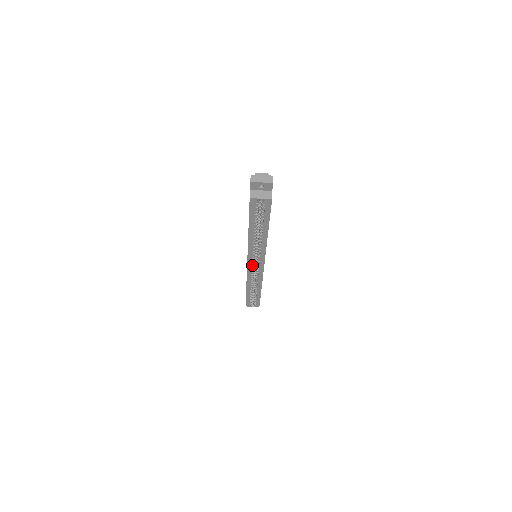
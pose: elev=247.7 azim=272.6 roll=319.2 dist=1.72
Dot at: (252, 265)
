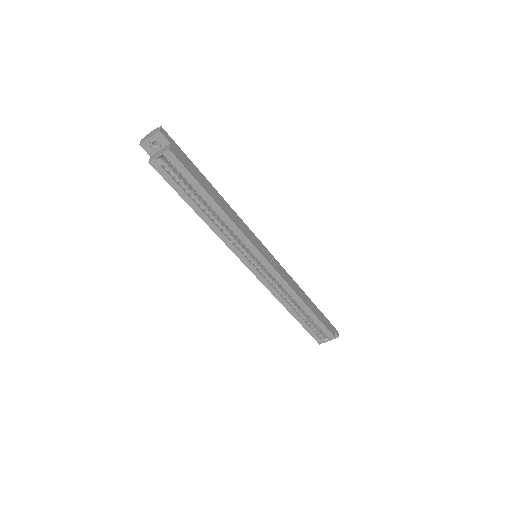
Dot at: (258, 269)
